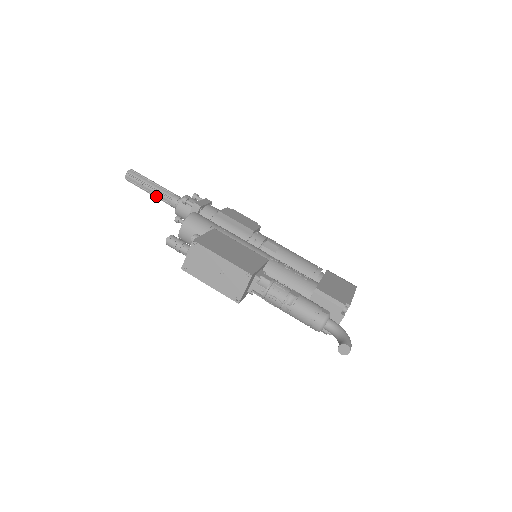
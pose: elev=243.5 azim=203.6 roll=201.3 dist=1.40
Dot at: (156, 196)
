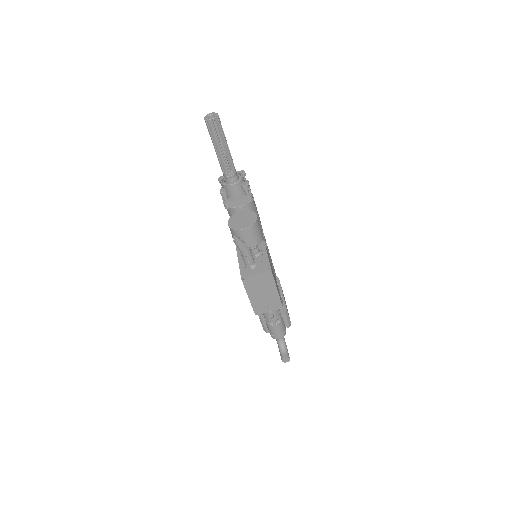
Dot at: (221, 158)
